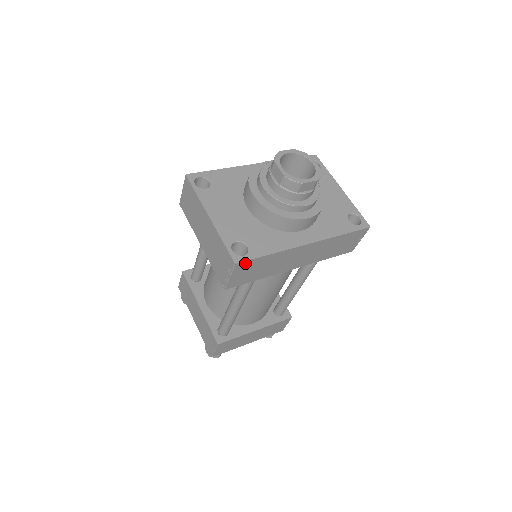
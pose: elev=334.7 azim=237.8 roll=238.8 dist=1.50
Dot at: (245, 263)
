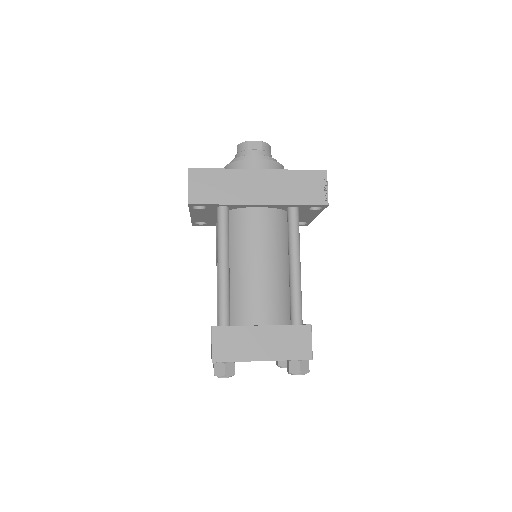
Dot at: (198, 172)
